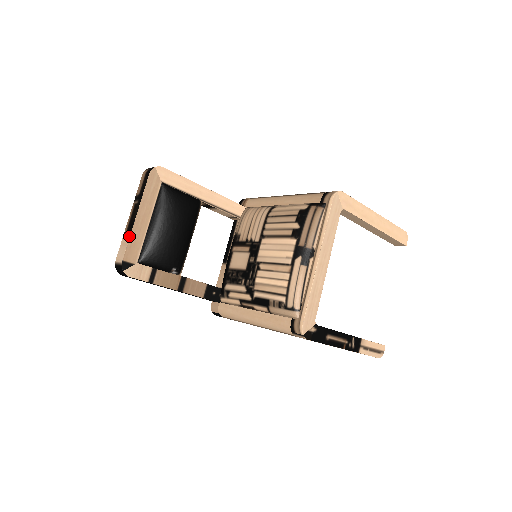
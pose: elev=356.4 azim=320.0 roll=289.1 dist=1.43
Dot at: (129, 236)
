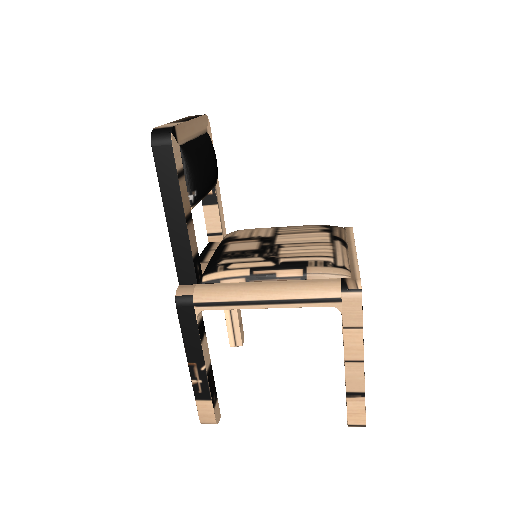
Dot at: (183, 121)
